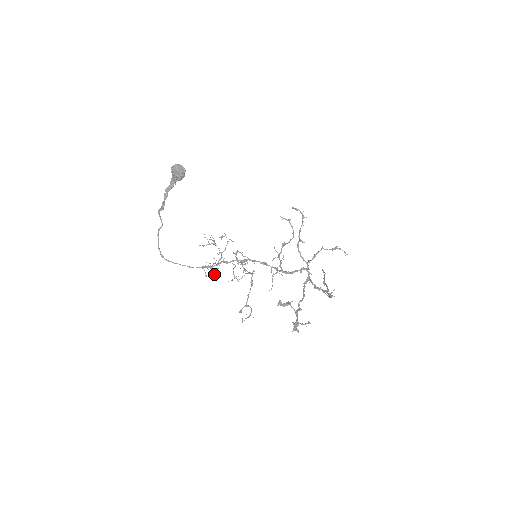
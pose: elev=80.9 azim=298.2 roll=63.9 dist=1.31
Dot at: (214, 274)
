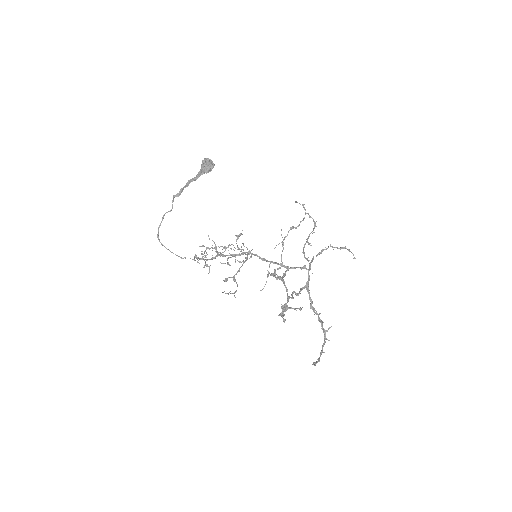
Dot at: occluded
